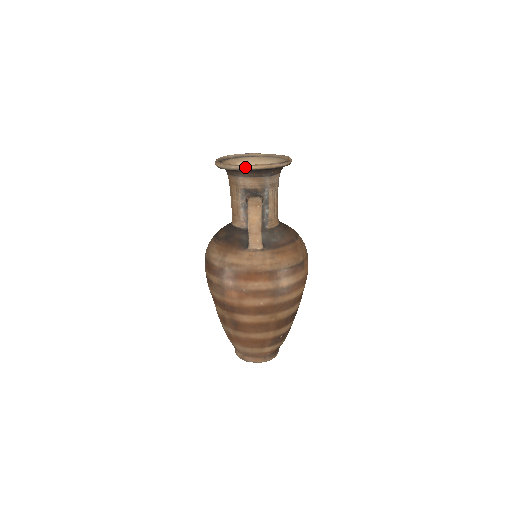
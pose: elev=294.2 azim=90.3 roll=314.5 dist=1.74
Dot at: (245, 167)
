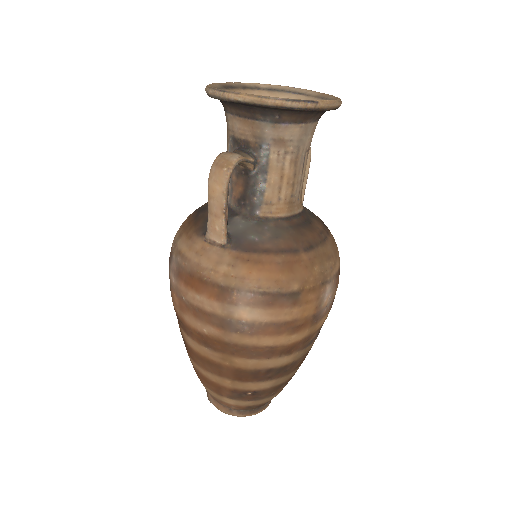
Dot at: (222, 94)
